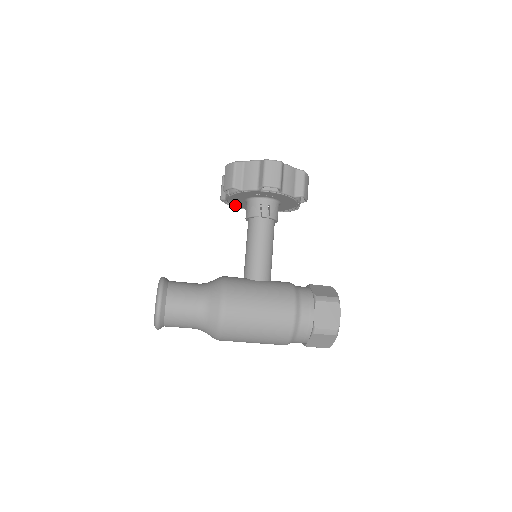
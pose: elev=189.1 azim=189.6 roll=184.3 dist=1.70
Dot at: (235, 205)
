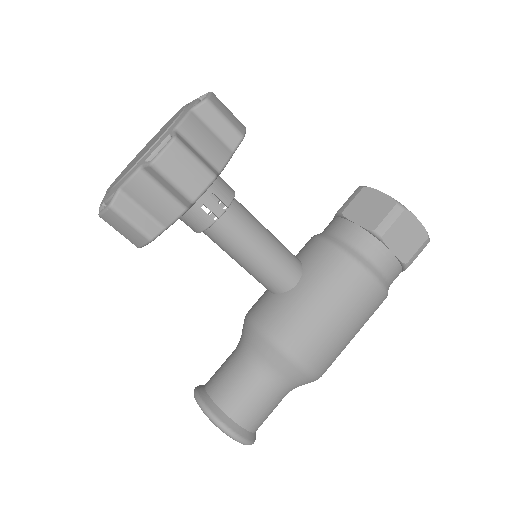
Dot at: occluded
